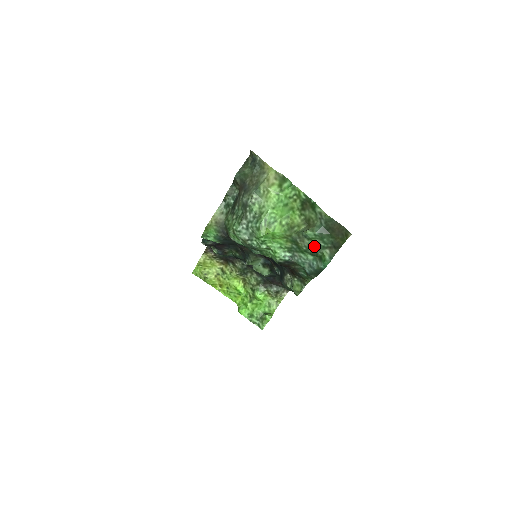
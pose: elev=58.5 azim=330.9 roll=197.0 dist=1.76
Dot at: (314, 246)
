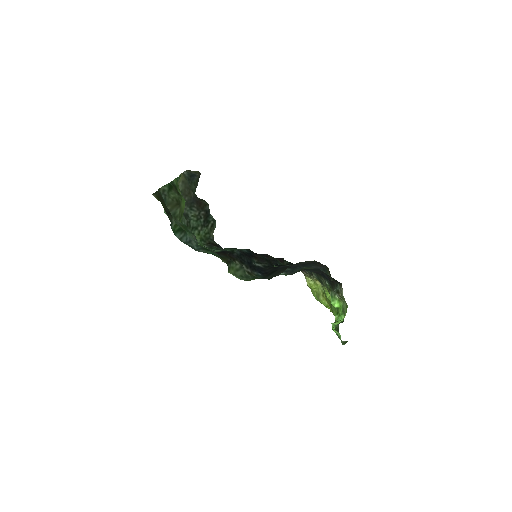
Dot at: (176, 222)
